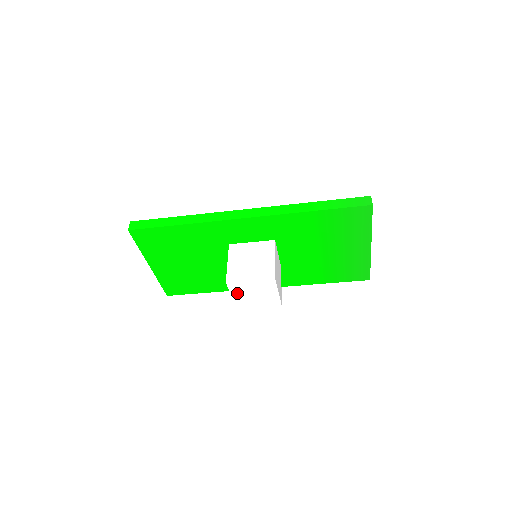
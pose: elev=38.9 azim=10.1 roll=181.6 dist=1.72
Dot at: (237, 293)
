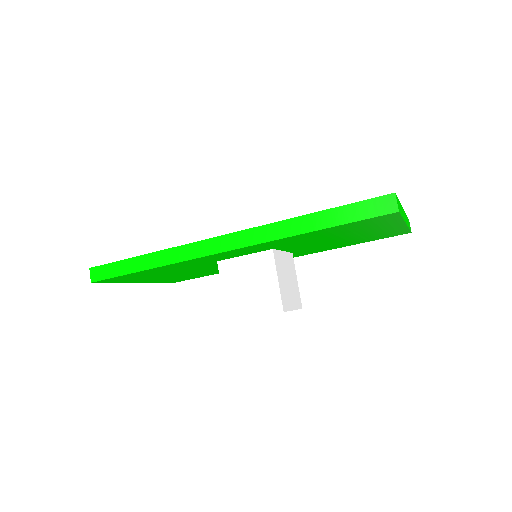
Dot at: occluded
